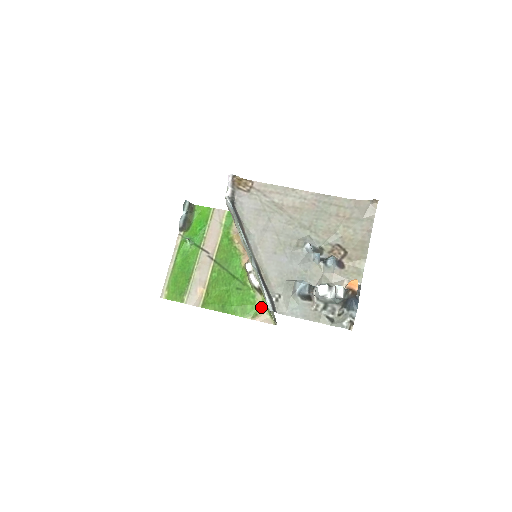
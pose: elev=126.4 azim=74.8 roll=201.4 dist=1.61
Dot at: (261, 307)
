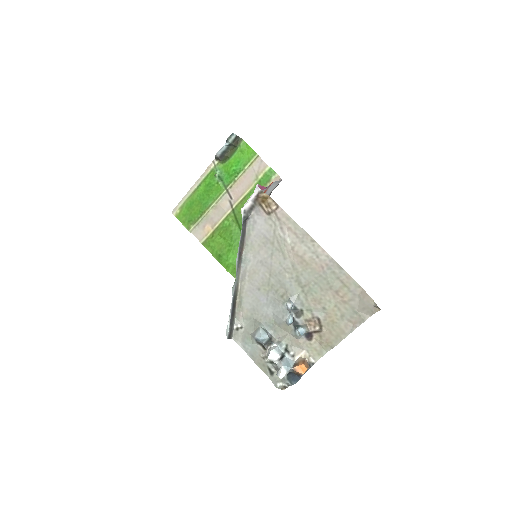
Dot at: occluded
